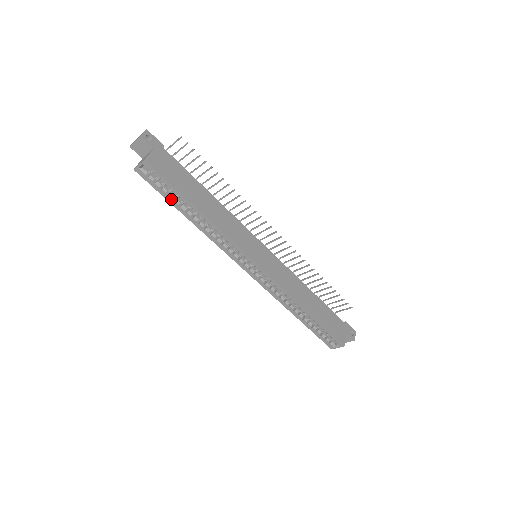
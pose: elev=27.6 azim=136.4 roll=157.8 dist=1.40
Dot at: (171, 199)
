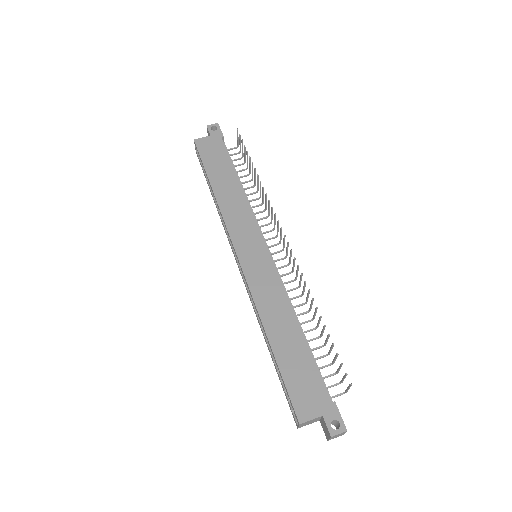
Dot at: (207, 179)
